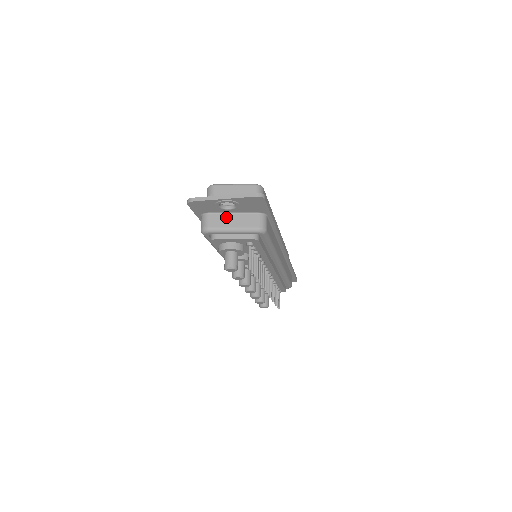
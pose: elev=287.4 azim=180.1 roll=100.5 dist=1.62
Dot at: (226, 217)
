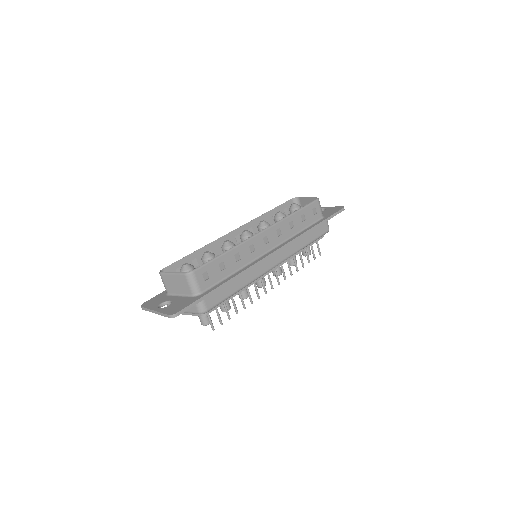
Dot at: occluded
